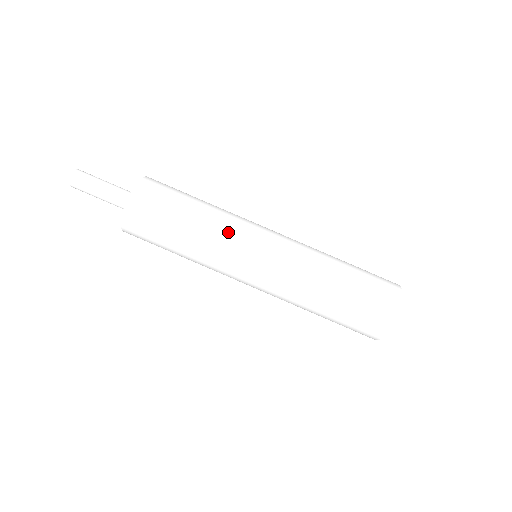
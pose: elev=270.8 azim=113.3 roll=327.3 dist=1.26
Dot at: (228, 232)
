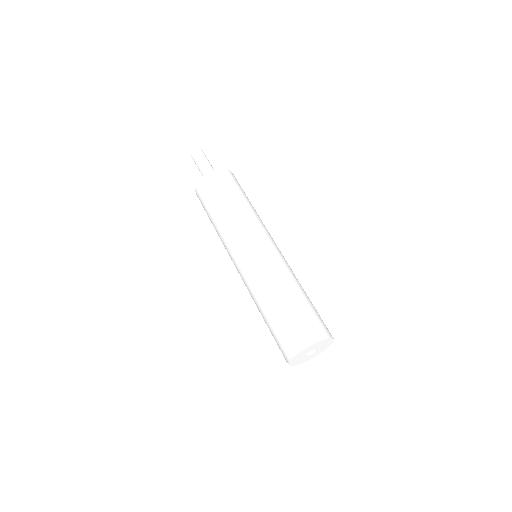
Dot at: (242, 225)
